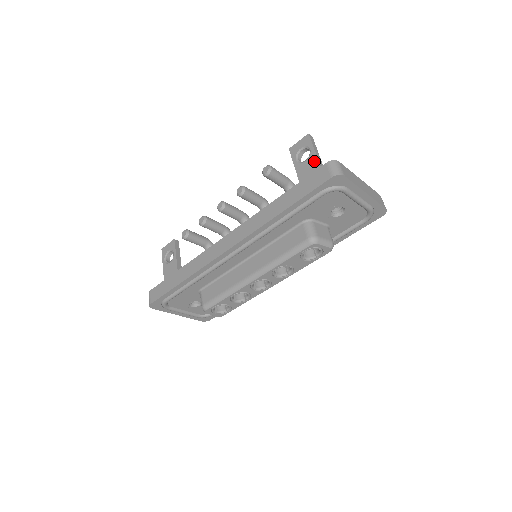
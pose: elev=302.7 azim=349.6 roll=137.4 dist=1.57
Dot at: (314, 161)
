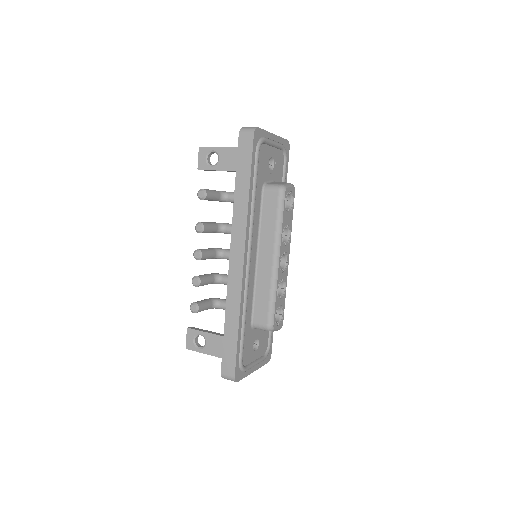
Dot at: (225, 151)
